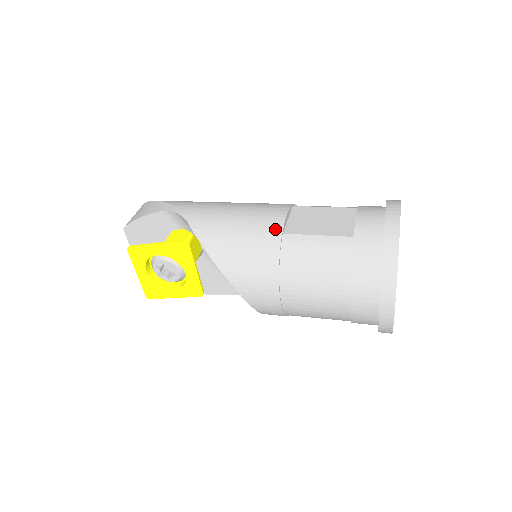
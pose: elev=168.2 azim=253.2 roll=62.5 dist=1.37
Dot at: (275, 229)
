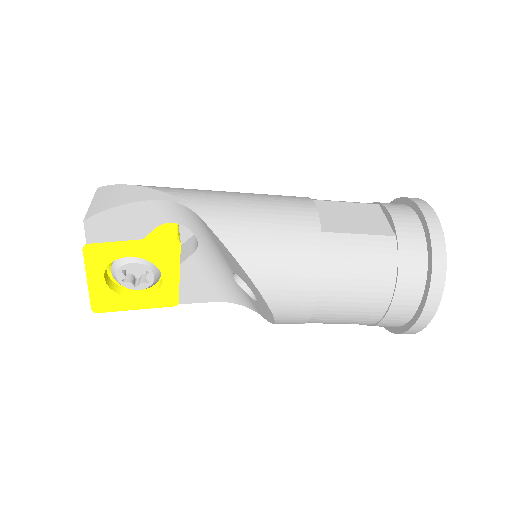
Dot at: (312, 226)
